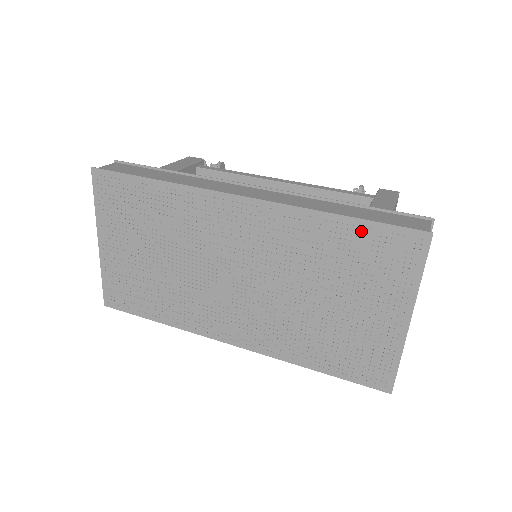
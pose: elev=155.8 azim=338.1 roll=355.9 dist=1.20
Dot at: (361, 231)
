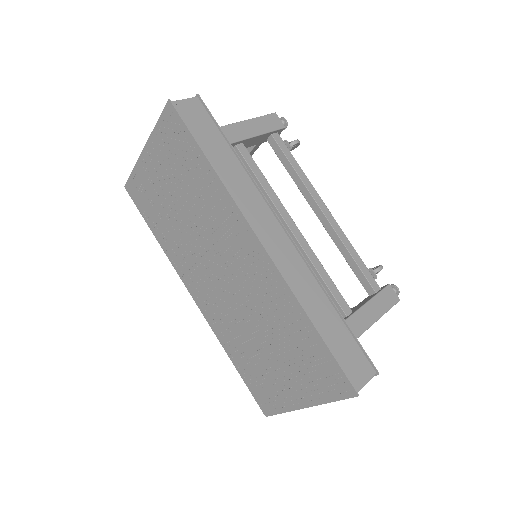
Dot at: (319, 346)
